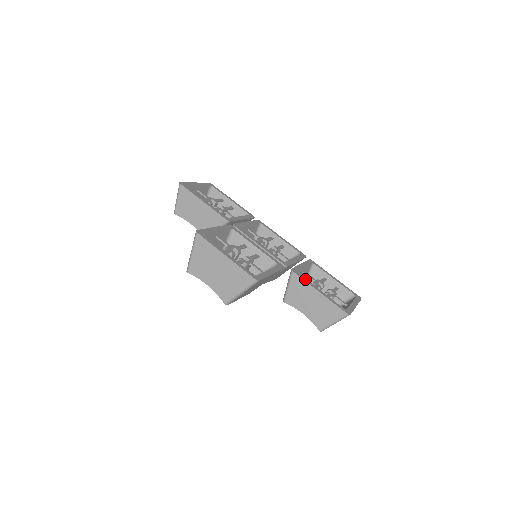
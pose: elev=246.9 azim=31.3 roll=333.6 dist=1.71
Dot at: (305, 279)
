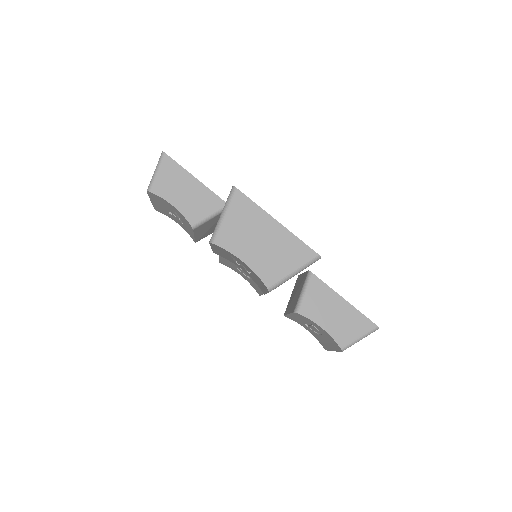
Dot at: (325, 284)
